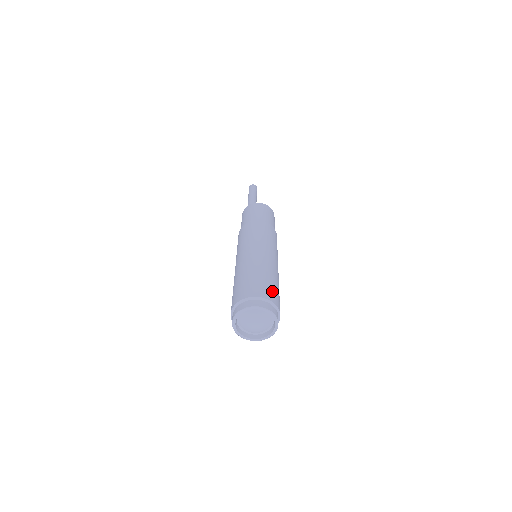
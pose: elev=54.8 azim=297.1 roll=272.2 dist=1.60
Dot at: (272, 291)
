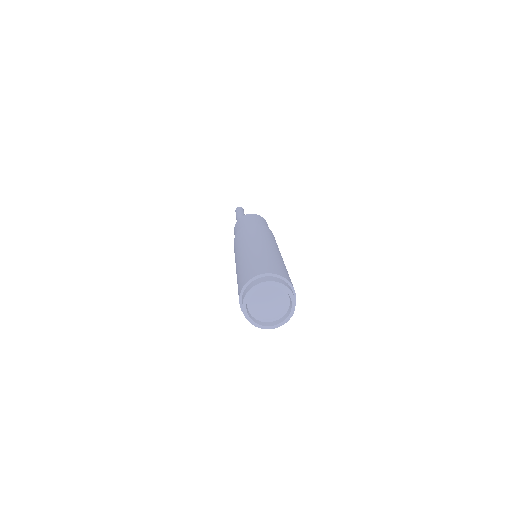
Dot at: (290, 279)
